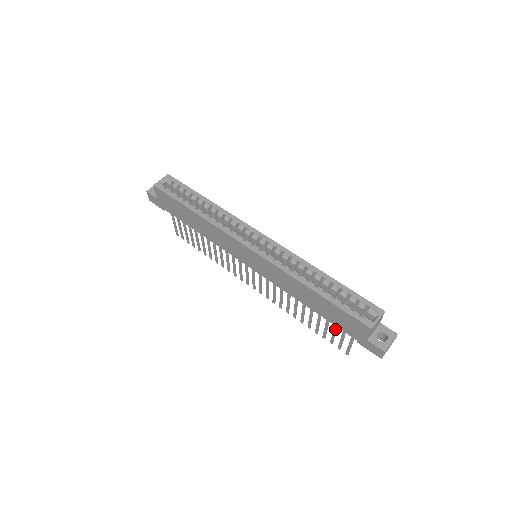
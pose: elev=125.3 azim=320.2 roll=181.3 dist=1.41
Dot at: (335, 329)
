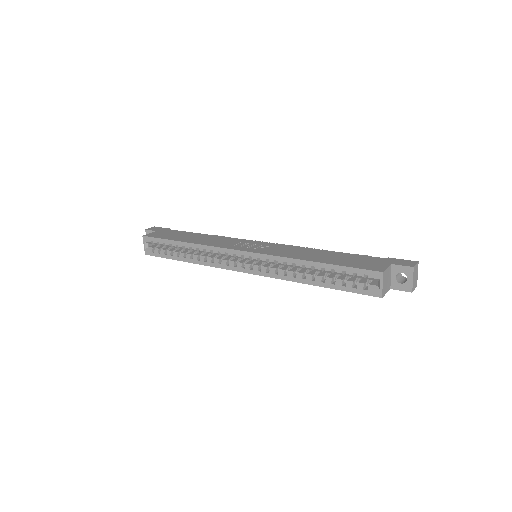
Dot at: occluded
